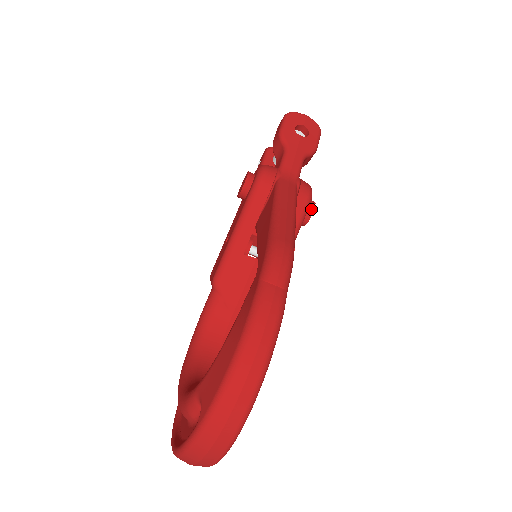
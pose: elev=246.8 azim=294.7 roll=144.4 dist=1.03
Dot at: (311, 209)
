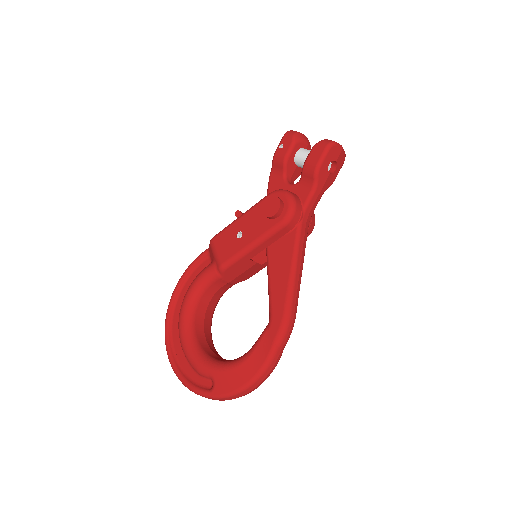
Dot at: occluded
